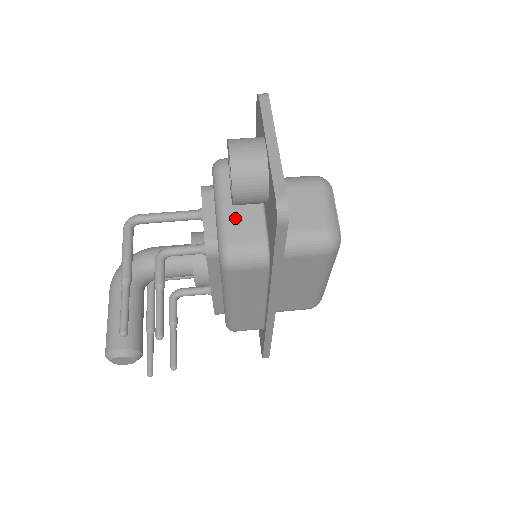
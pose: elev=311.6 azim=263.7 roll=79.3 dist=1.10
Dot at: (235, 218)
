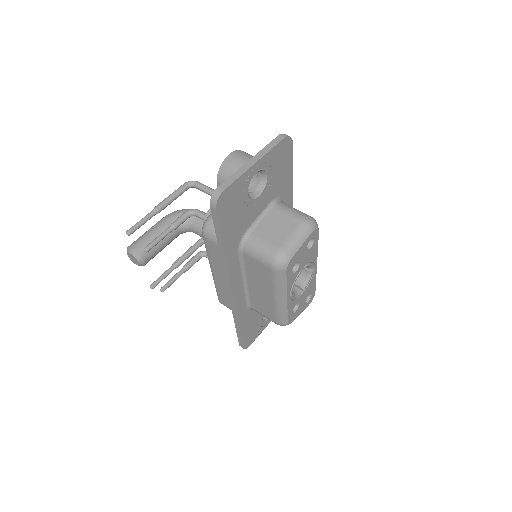
Dot at: occluded
